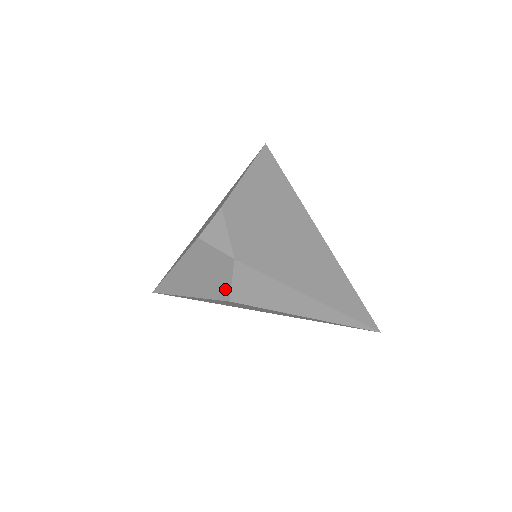
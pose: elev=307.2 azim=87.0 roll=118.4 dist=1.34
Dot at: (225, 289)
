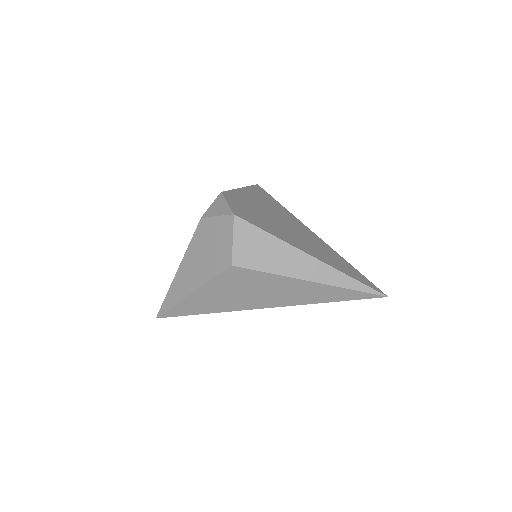
Dot at: (227, 254)
